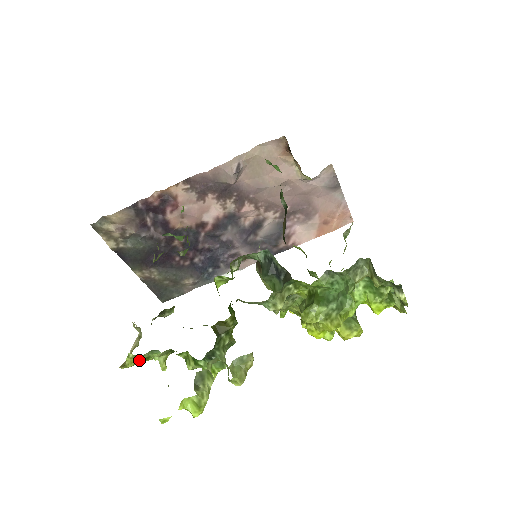
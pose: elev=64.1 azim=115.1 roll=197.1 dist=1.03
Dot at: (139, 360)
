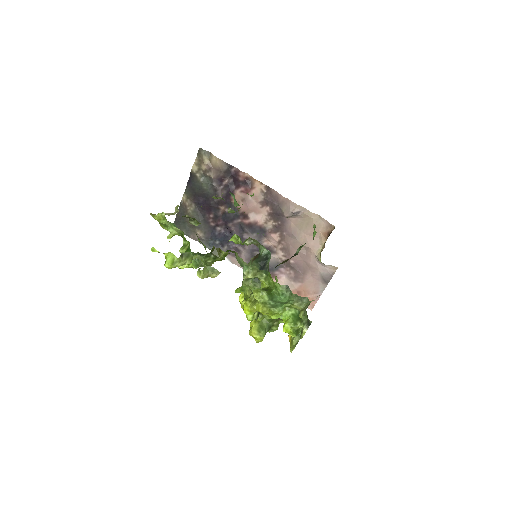
Dot at: (162, 221)
